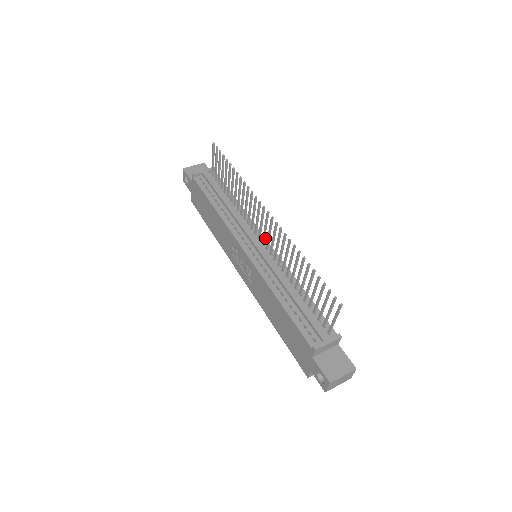
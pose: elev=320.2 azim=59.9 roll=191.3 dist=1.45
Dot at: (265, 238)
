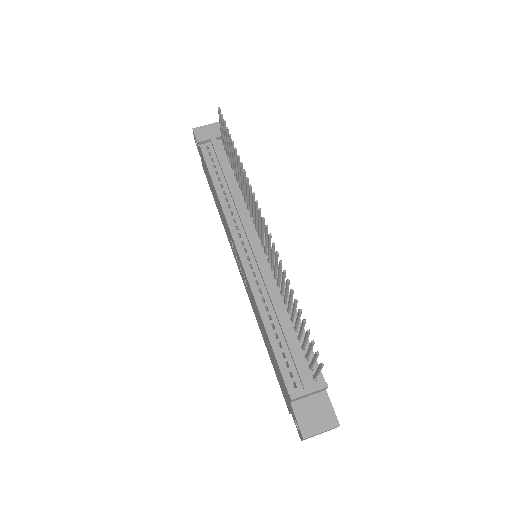
Dot at: occluded
